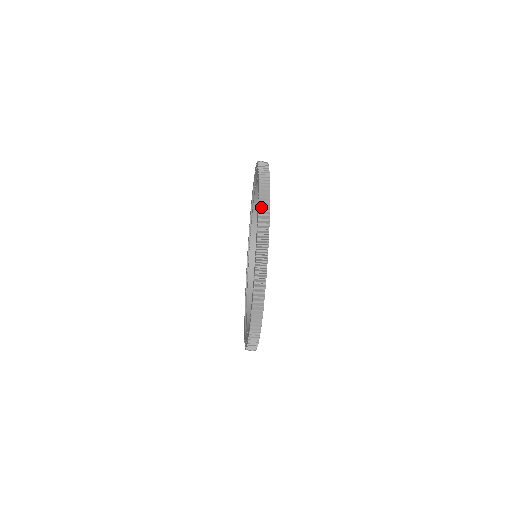
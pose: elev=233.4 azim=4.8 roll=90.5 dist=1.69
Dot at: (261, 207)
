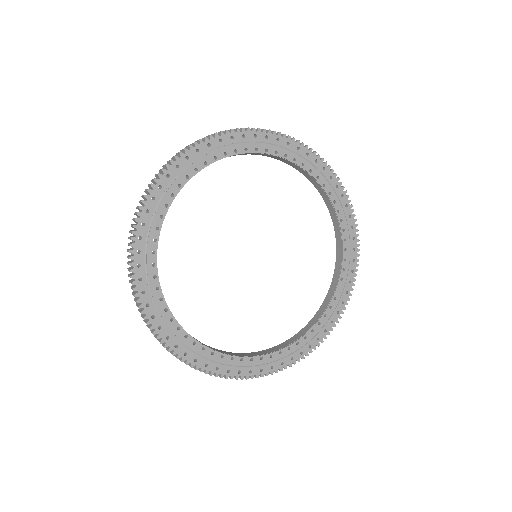
Dot at: occluded
